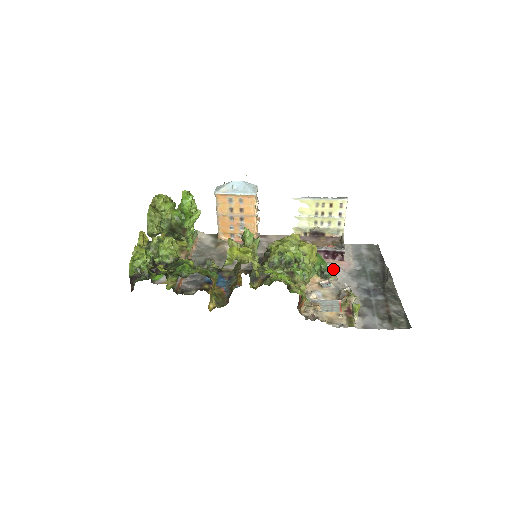
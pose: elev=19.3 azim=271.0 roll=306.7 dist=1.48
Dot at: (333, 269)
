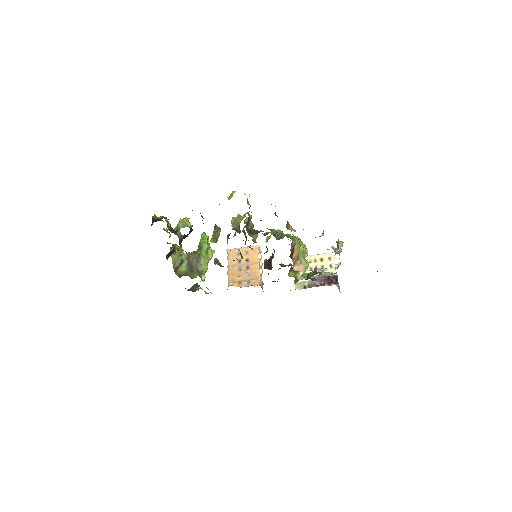
Dot at: occluded
